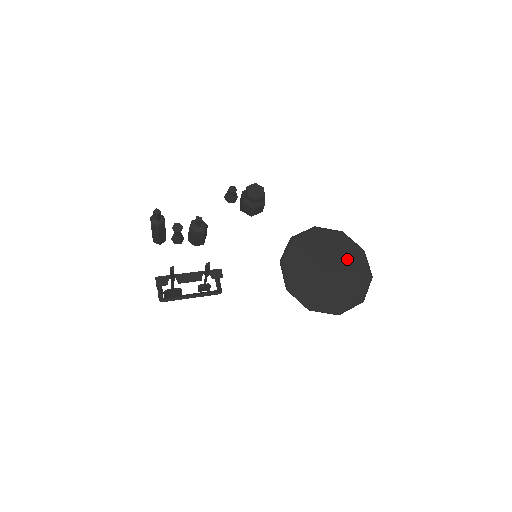
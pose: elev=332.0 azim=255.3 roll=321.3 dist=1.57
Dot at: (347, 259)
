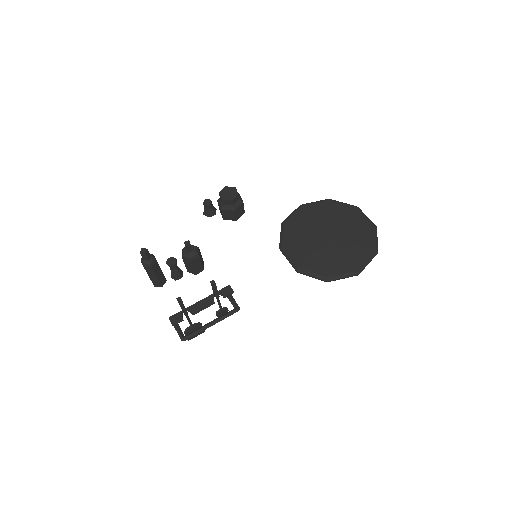
Dot at: (344, 220)
